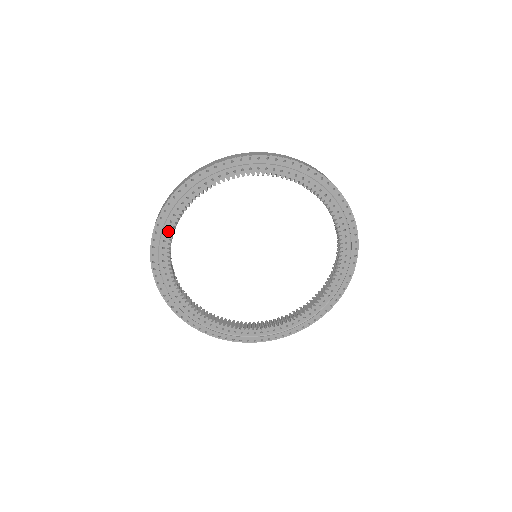
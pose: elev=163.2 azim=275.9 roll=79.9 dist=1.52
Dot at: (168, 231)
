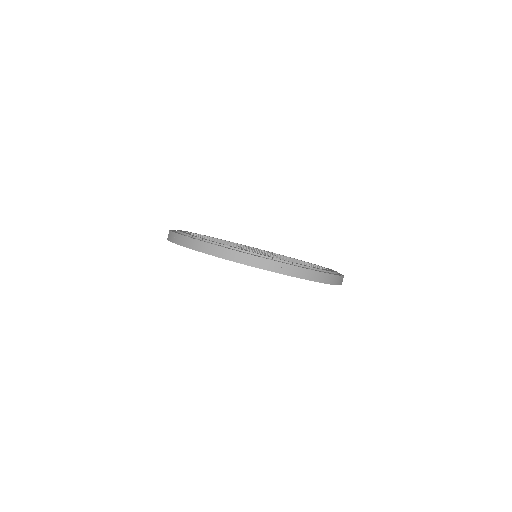
Dot at: occluded
